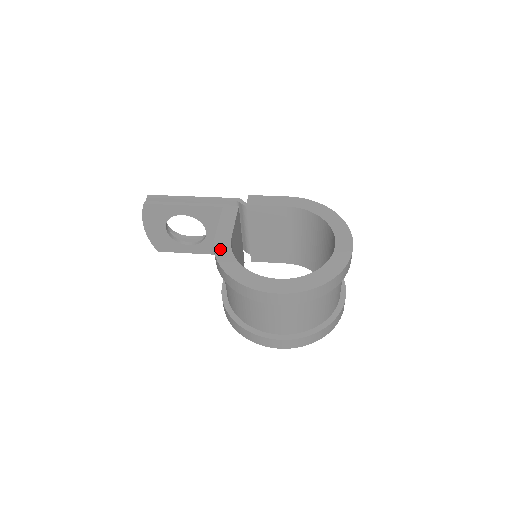
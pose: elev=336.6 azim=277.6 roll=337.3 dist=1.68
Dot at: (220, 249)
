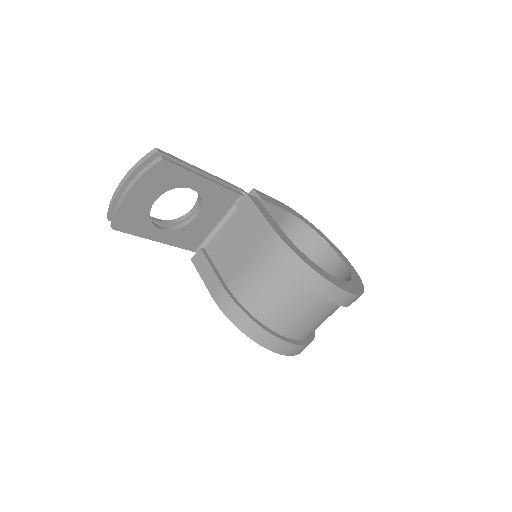
Dot at: (288, 242)
